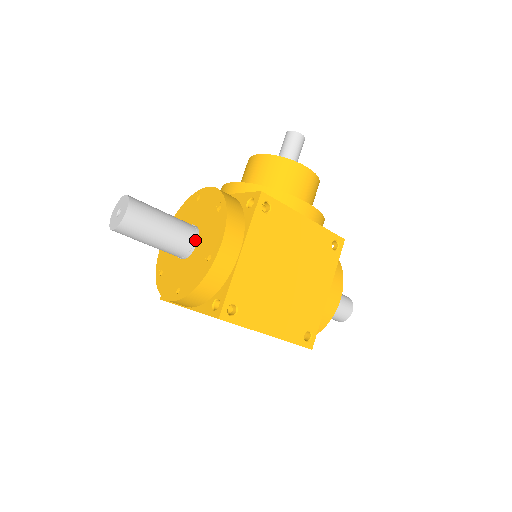
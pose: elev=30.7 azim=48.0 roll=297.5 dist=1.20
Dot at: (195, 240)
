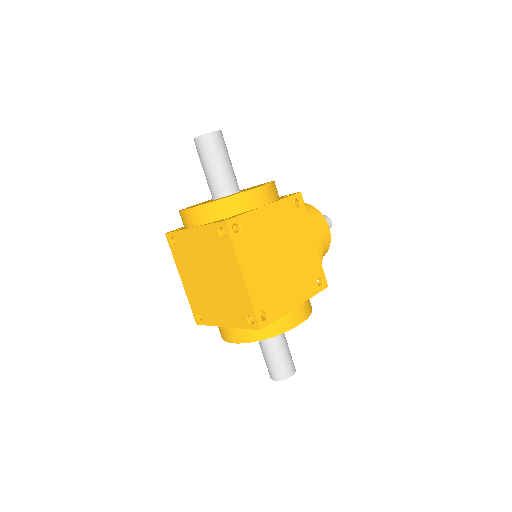
Dot at: (236, 190)
